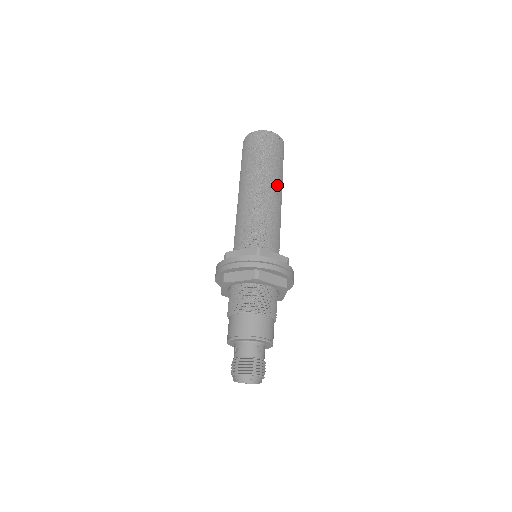
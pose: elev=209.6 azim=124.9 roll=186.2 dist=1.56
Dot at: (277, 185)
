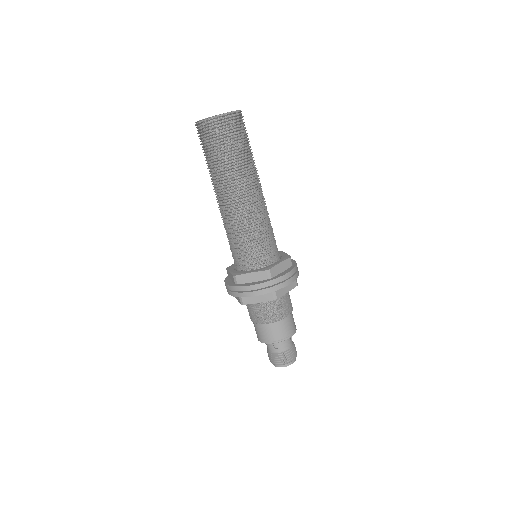
Dot at: (237, 185)
